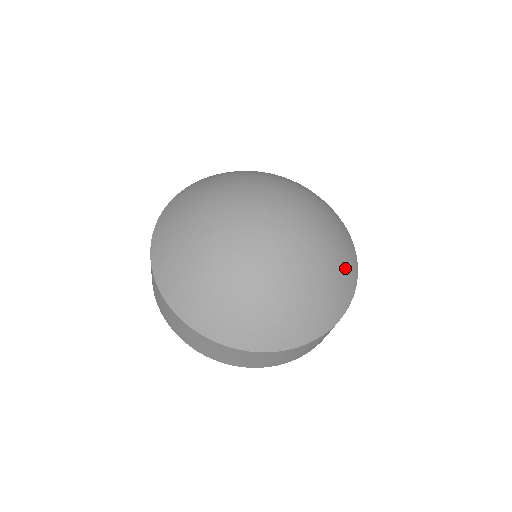
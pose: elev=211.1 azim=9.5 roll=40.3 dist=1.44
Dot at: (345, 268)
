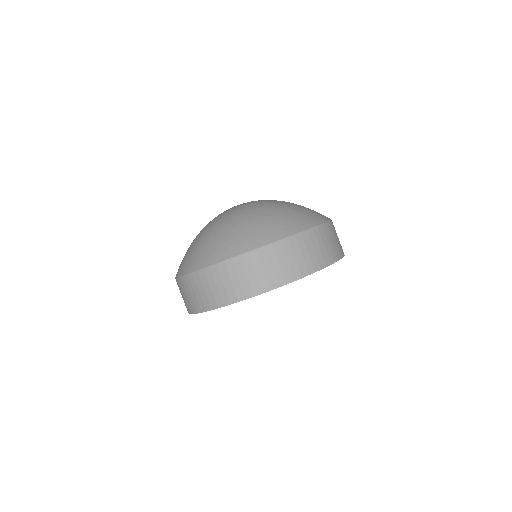
Dot at: (292, 215)
